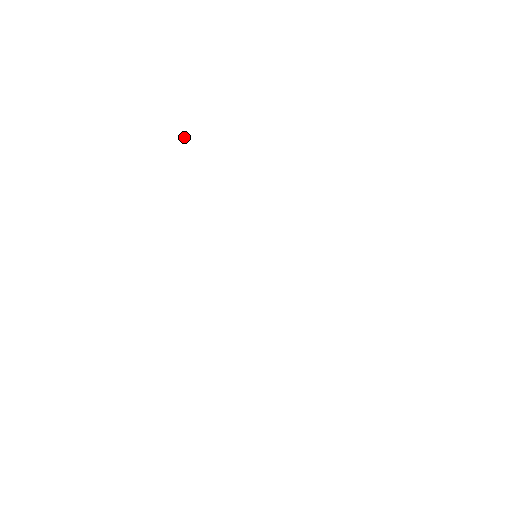
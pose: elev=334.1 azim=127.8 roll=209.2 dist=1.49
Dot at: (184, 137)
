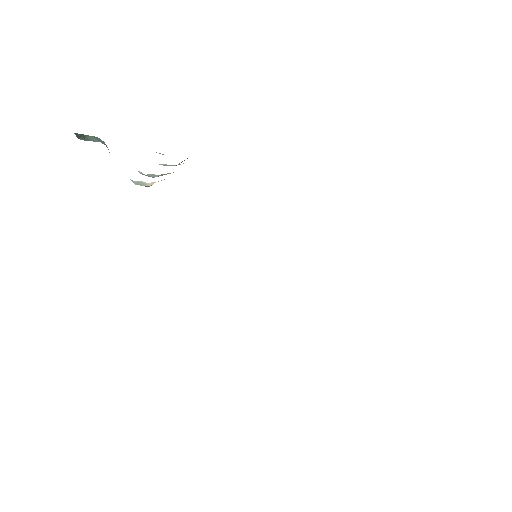
Dot at: (86, 137)
